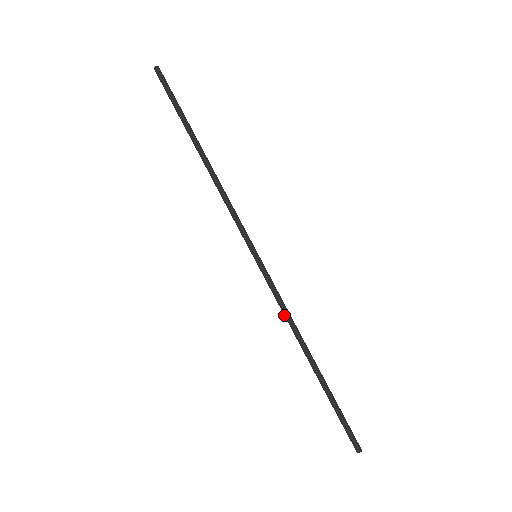
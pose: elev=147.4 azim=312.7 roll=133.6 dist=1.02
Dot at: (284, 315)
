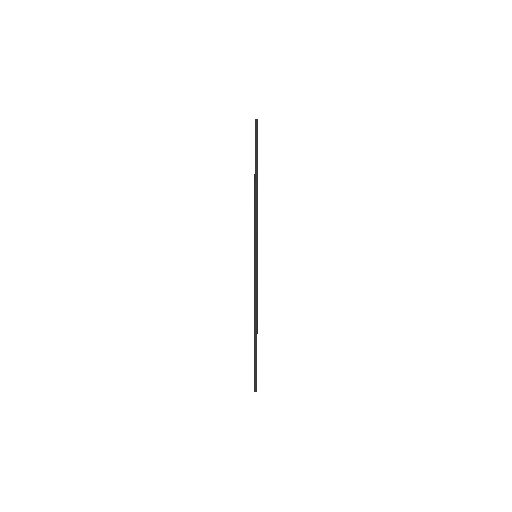
Dot at: (254, 296)
